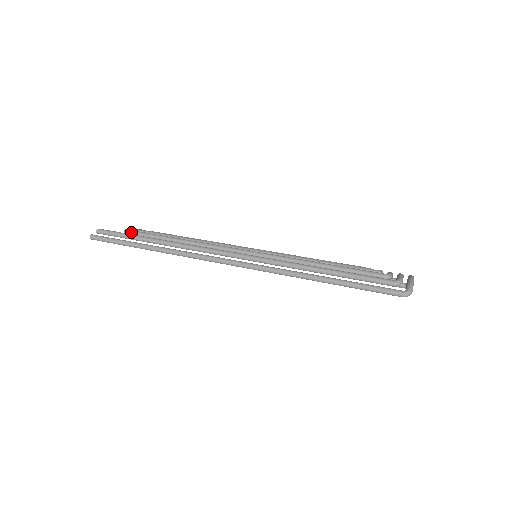
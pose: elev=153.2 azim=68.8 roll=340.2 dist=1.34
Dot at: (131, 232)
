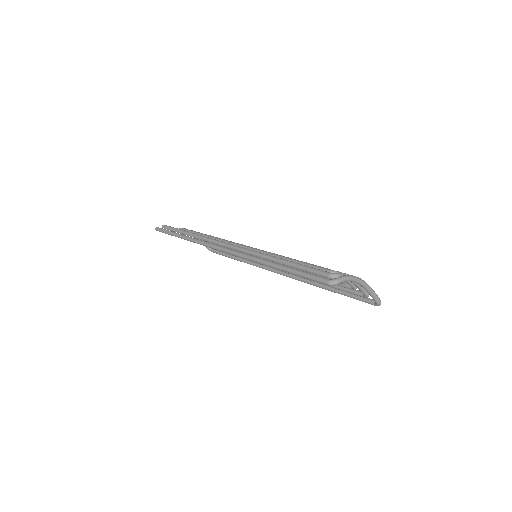
Dot at: (182, 229)
